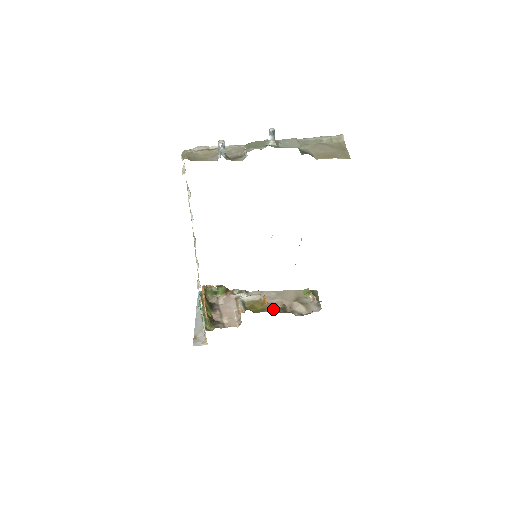
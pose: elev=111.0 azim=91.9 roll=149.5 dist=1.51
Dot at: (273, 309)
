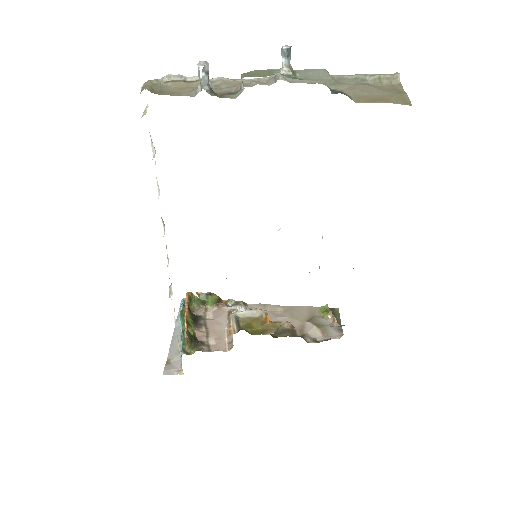
Dot at: (278, 330)
